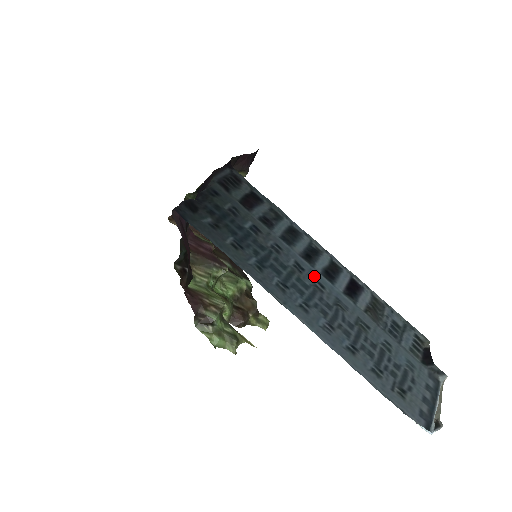
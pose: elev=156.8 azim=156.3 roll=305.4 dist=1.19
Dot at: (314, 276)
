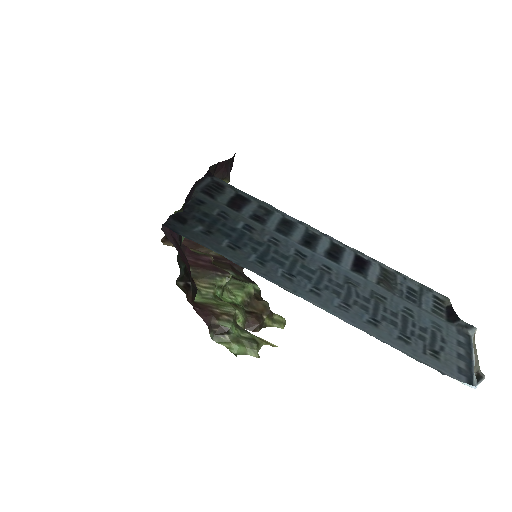
Dot at: (318, 260)
